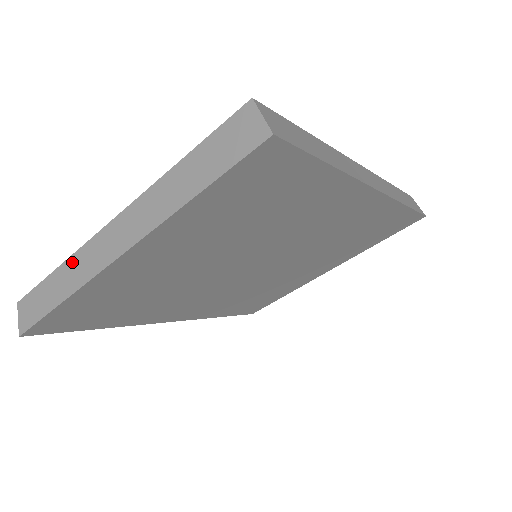
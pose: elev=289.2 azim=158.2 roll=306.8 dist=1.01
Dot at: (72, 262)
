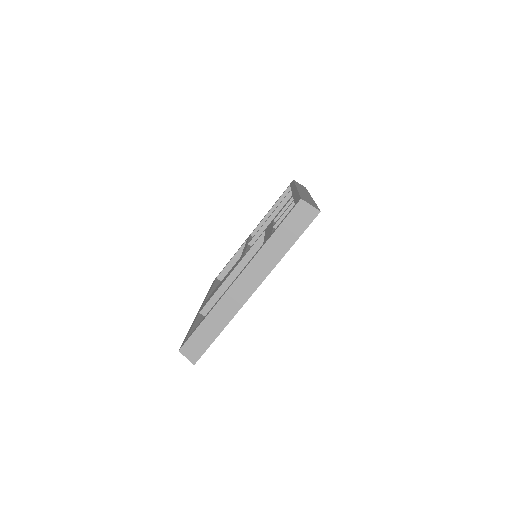
Dot at: (217, 309)
